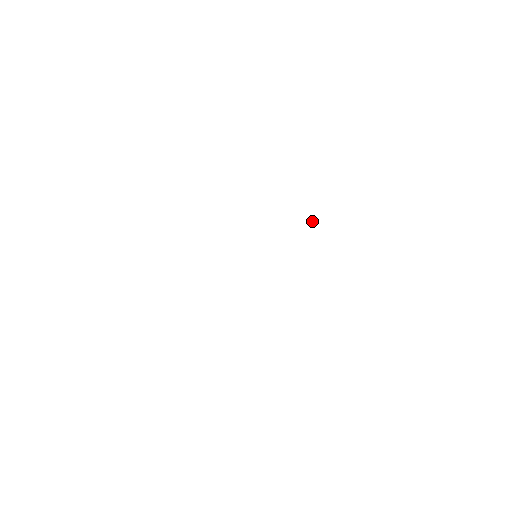
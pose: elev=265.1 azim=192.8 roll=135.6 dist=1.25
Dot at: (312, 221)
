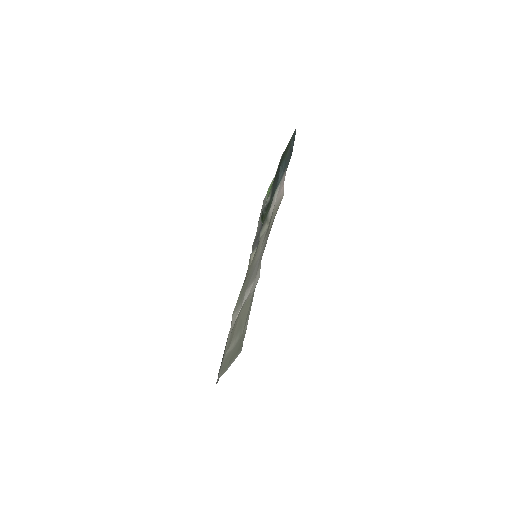
Dot at: occluded
